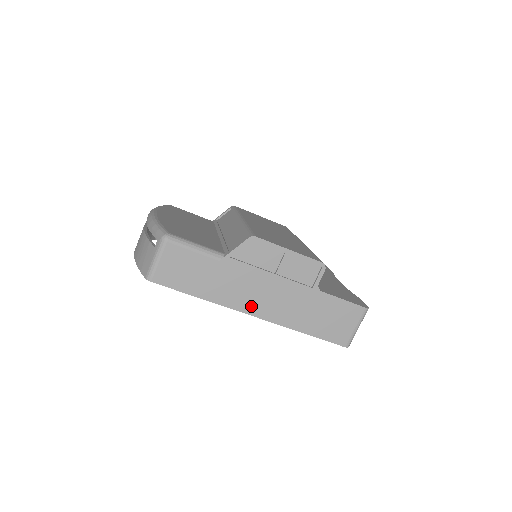
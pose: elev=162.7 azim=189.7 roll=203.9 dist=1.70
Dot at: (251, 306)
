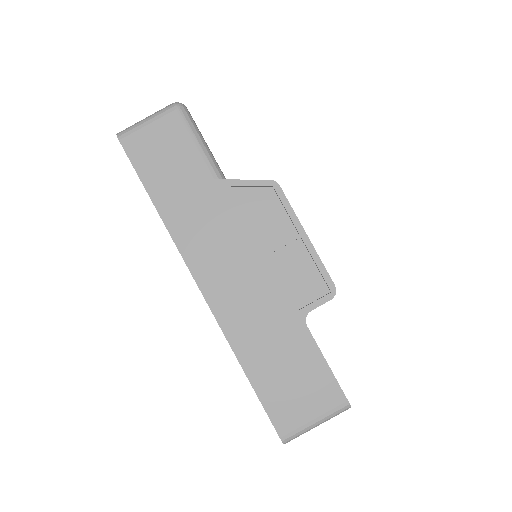
Dot at: (205, 269)
